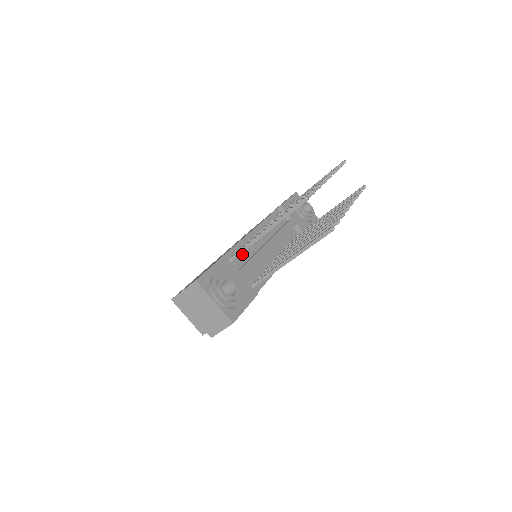
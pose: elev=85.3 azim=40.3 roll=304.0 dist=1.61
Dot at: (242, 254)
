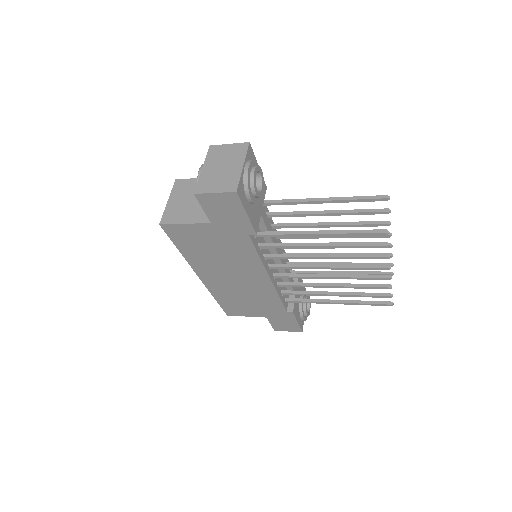
Dot at: occluded
